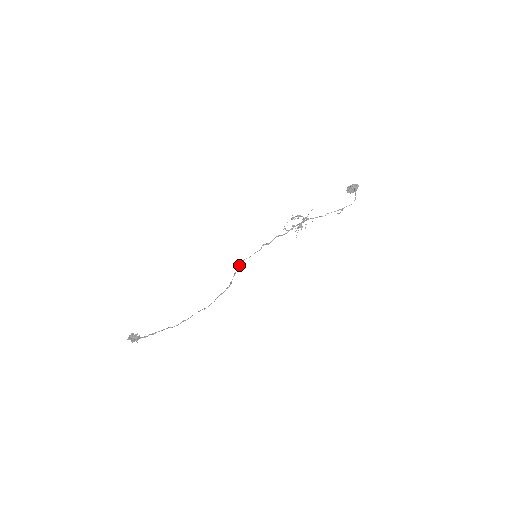
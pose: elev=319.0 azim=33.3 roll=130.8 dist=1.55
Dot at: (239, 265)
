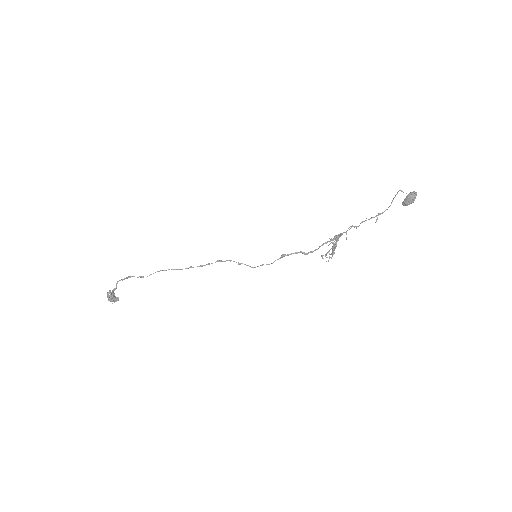
Dot at: (234, 261)
